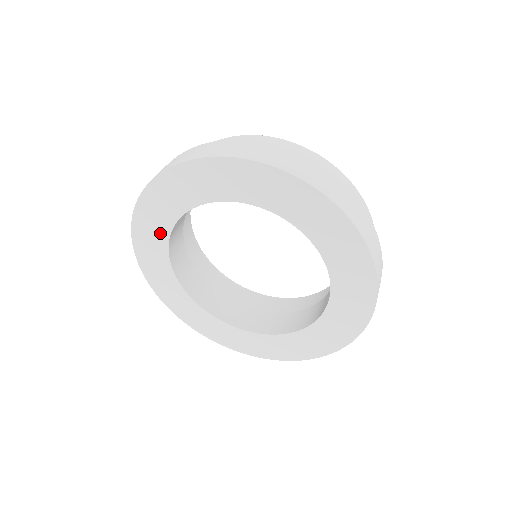
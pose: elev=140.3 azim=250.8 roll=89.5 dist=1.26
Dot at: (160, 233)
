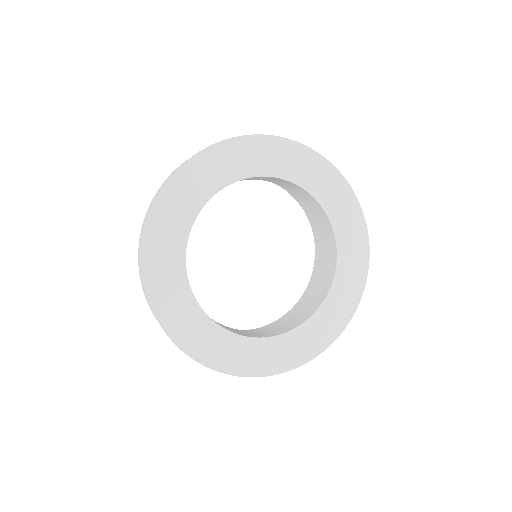
Dot at: (182, 222)
